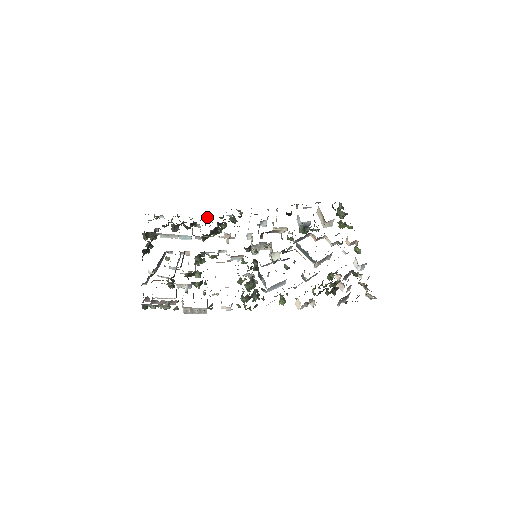
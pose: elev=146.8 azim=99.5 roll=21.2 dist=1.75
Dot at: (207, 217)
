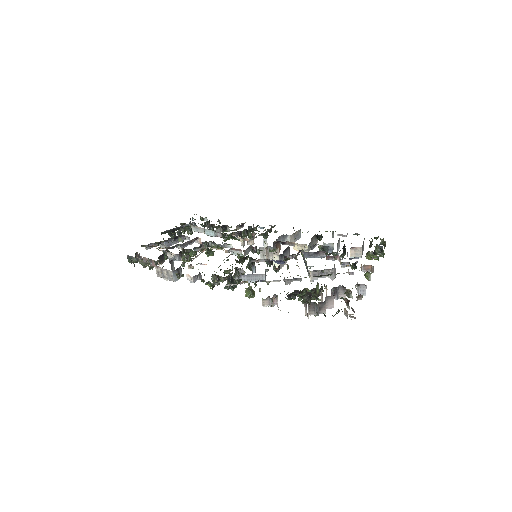
Dot at: (241, 226)
